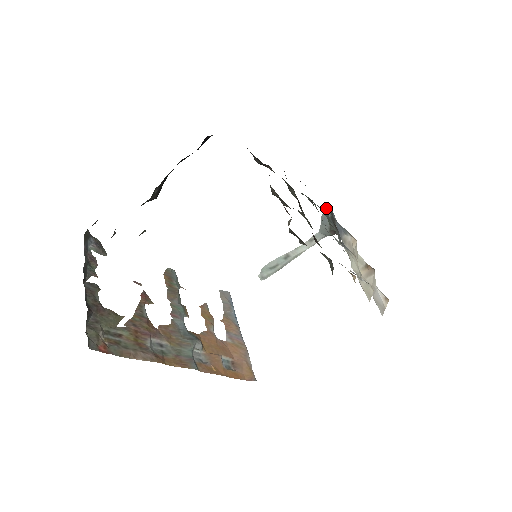
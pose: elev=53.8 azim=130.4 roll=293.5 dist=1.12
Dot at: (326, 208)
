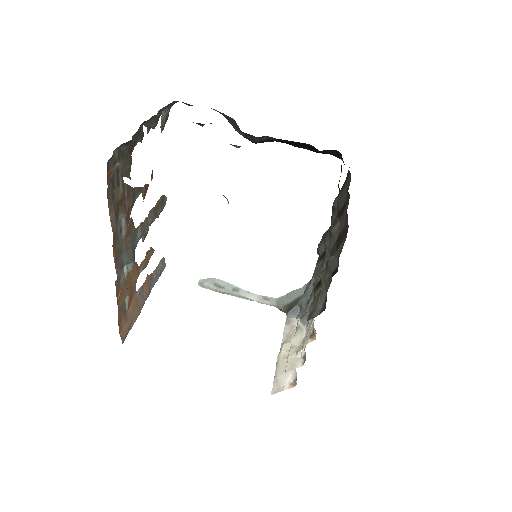
Dot at: (305, 288)
